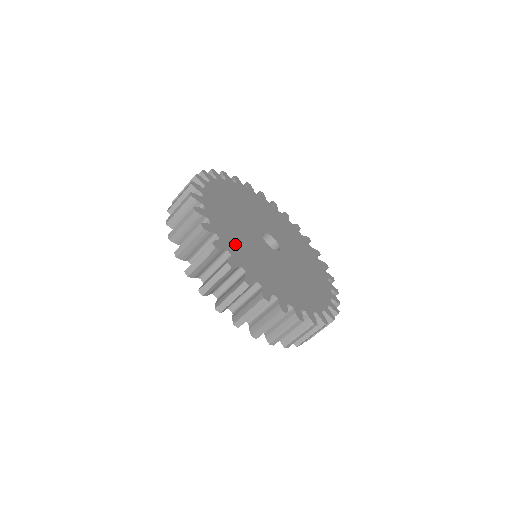
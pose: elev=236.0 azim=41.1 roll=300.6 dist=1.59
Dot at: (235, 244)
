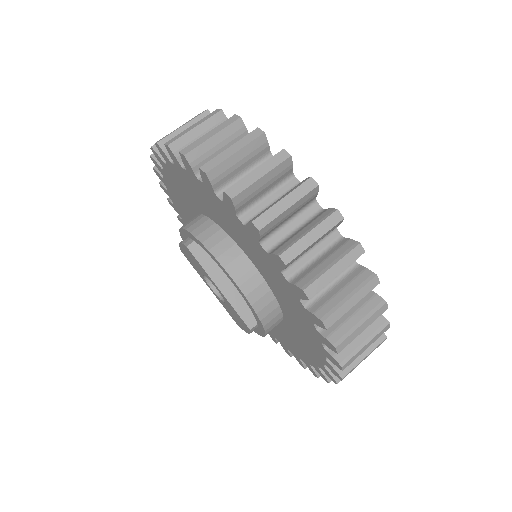
Dot at: occluded
